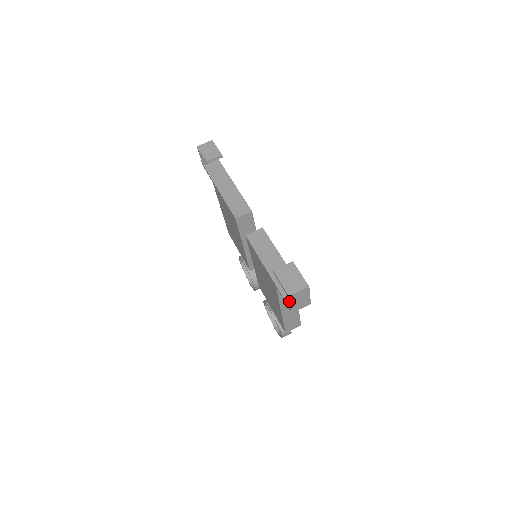
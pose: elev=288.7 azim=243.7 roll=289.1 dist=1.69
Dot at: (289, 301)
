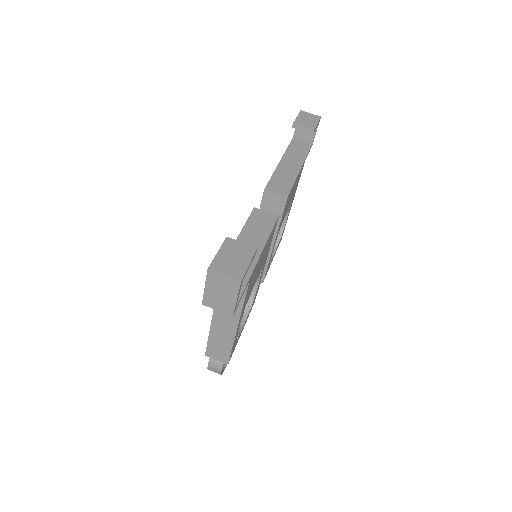
Dot at: (206, 279)
